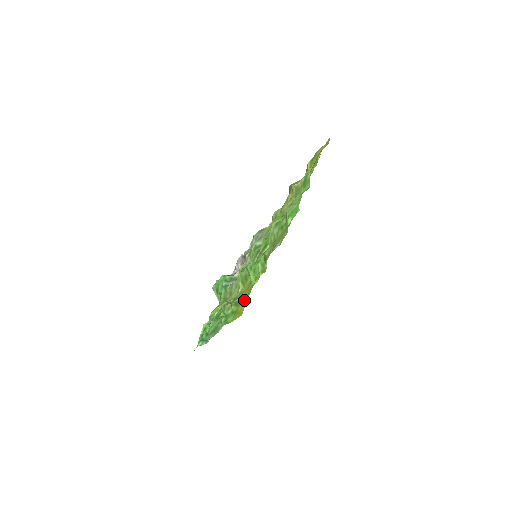
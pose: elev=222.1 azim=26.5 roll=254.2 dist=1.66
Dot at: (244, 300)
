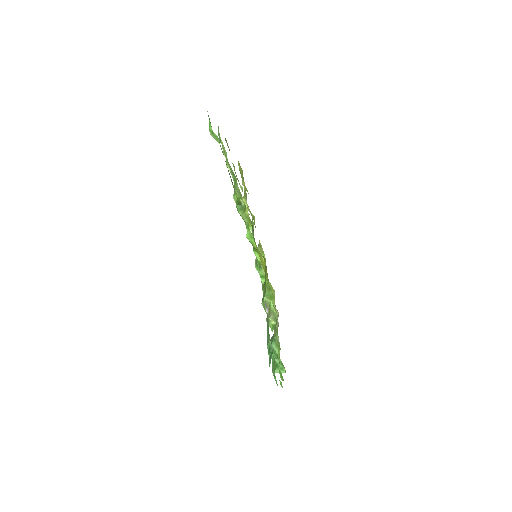
Dot at: (264, 269)
